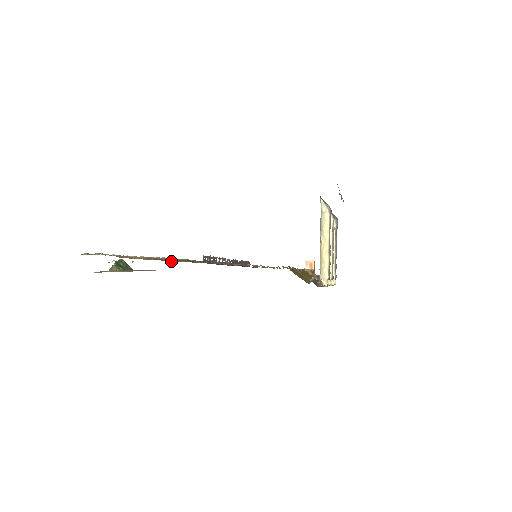
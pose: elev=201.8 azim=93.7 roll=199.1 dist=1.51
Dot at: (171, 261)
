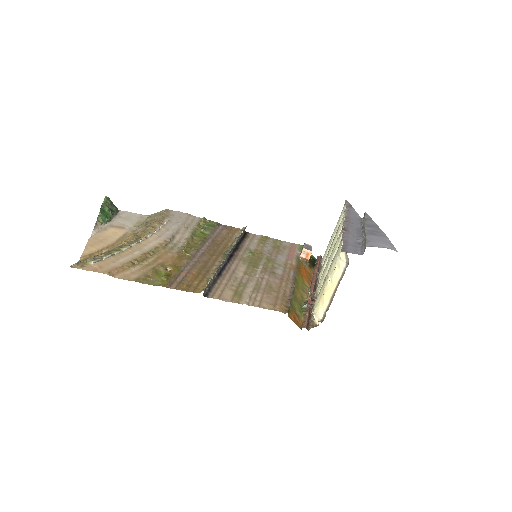
Dot at: (167, 268)
